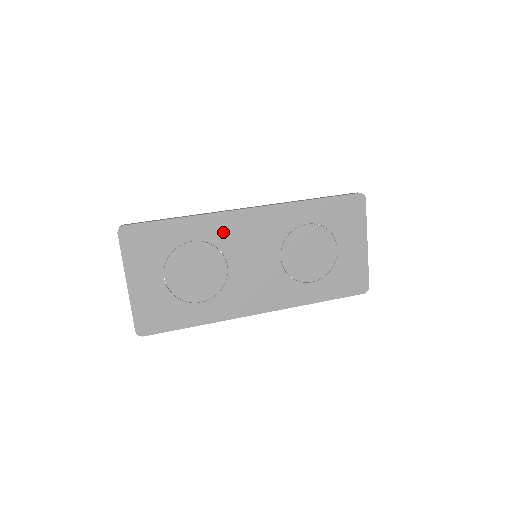
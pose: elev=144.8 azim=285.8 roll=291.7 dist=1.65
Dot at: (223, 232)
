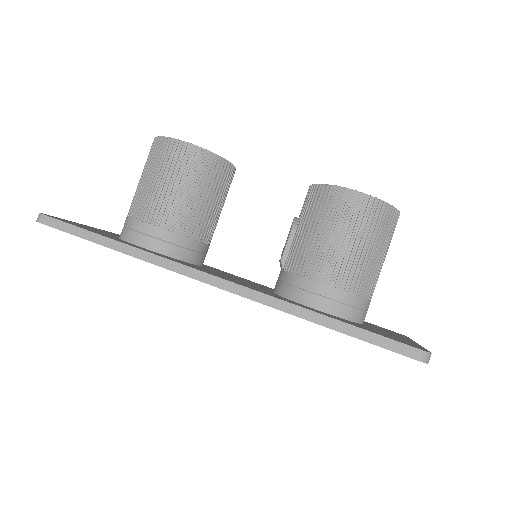
Dot at: occluded
